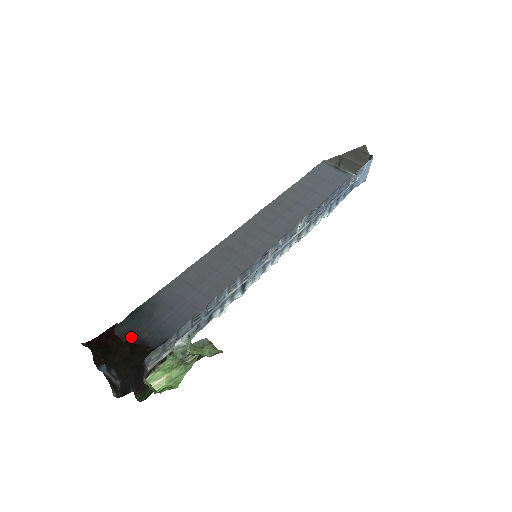
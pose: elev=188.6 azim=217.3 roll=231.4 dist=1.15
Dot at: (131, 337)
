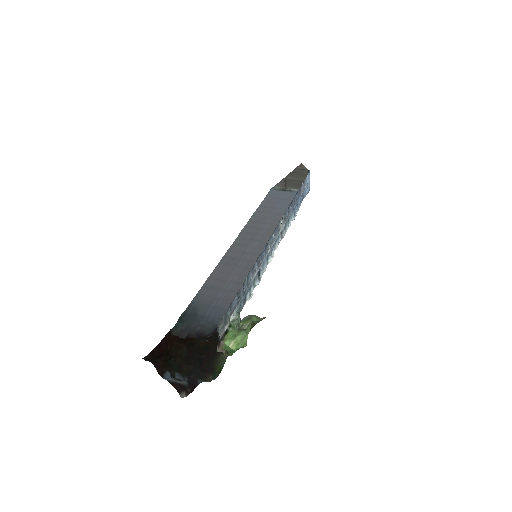
Dot at: (188, 334)
